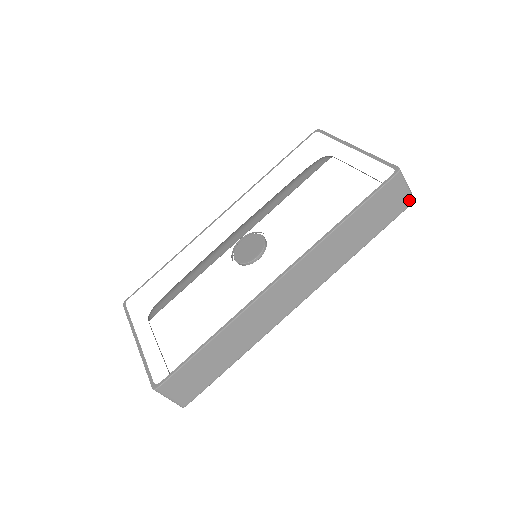
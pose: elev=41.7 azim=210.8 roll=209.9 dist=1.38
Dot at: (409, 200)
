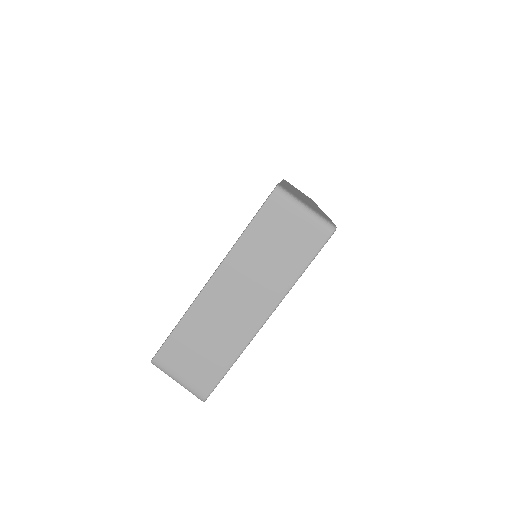
Dot at: occluded
